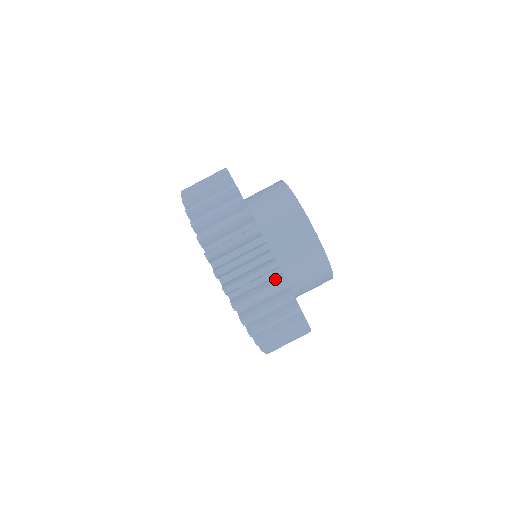
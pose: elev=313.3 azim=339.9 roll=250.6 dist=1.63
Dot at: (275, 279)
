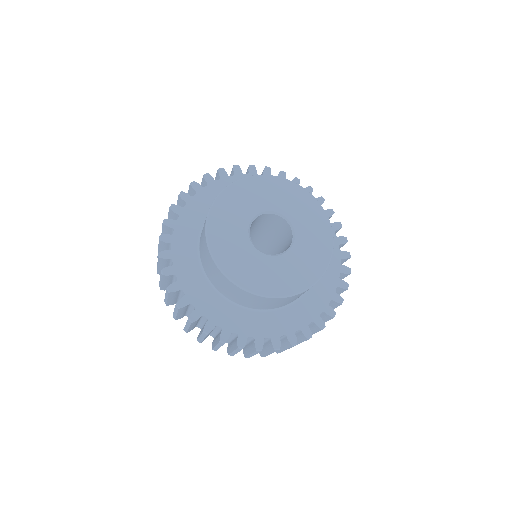
Dot at: (235, 343)
